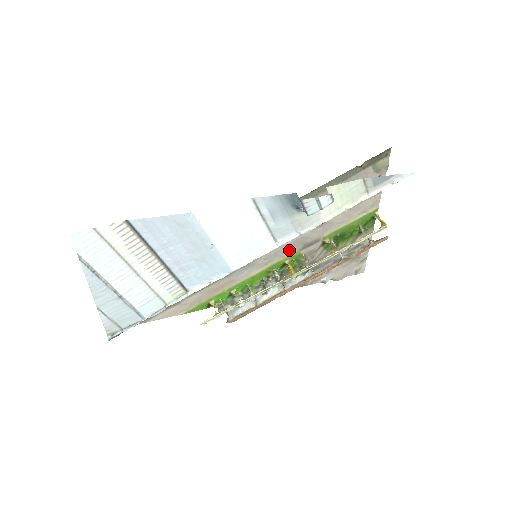
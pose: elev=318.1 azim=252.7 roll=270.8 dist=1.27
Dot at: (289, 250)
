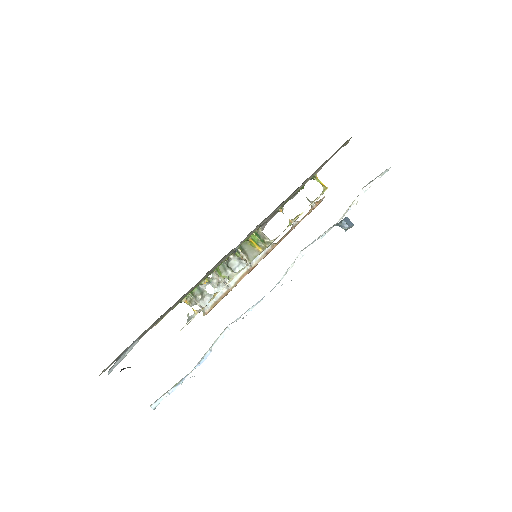
Dot at: (256, 229)
